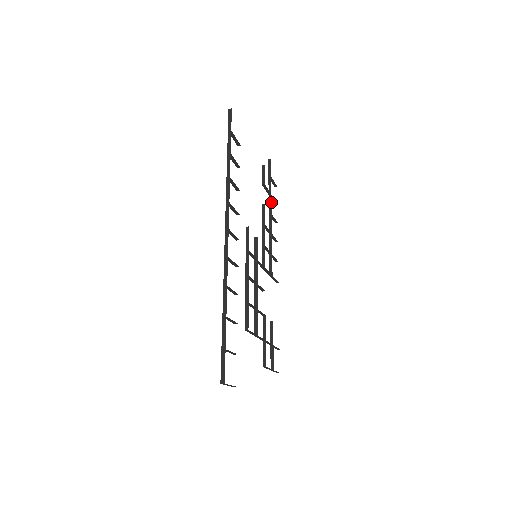
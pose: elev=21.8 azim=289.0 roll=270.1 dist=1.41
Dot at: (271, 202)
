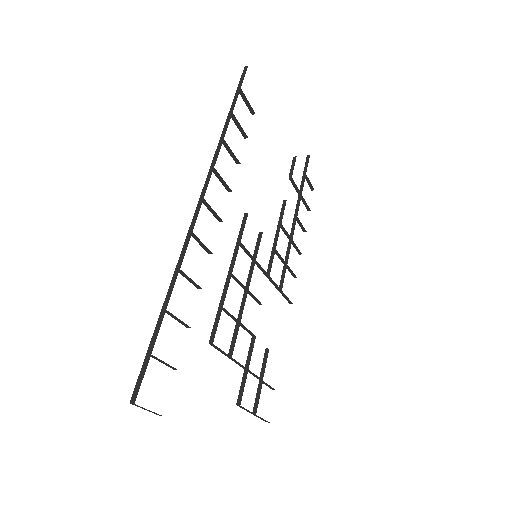
Dot at: (299, 203)
